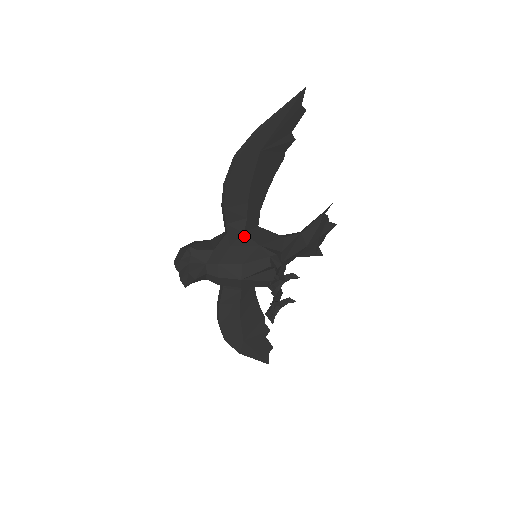
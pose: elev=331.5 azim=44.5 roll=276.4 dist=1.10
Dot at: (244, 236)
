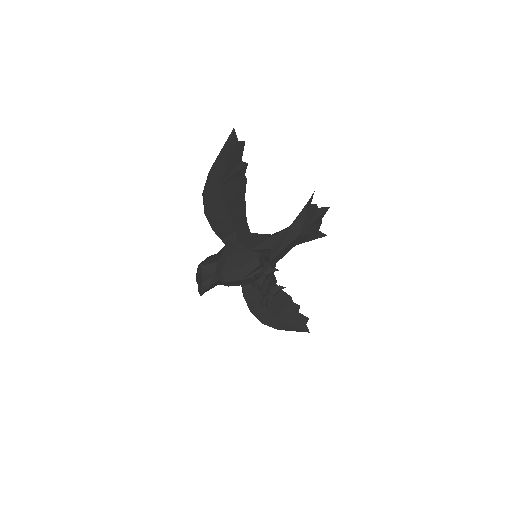
Dot at: (238, 245)
